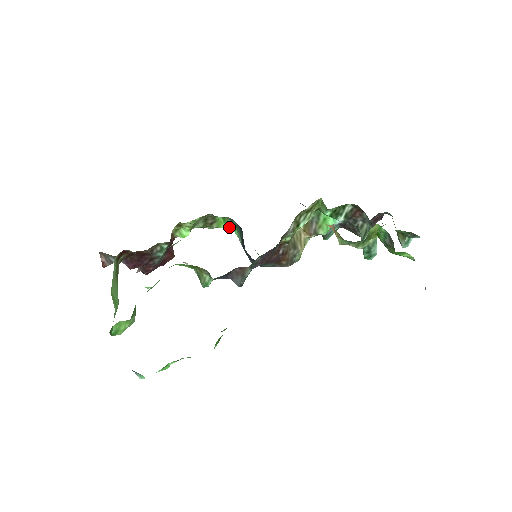
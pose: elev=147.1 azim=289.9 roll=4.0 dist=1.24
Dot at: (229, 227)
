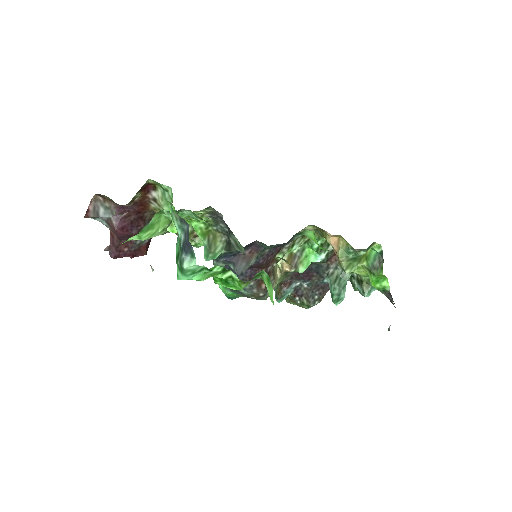
Dot at: occluded
